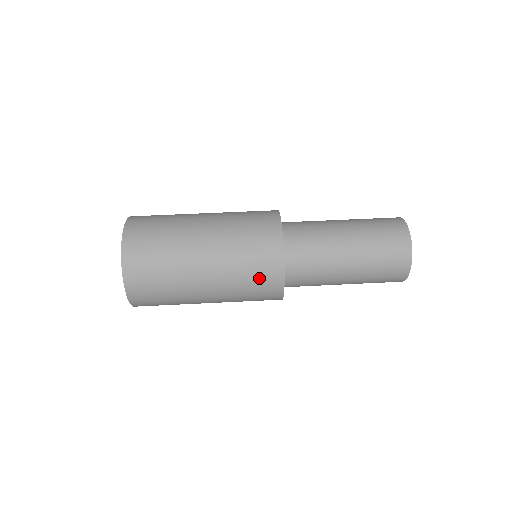
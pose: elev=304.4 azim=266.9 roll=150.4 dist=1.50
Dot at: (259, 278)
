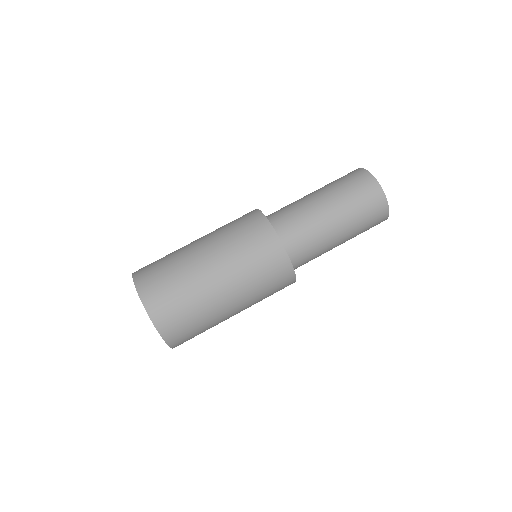
Dot at: (272, 276)
